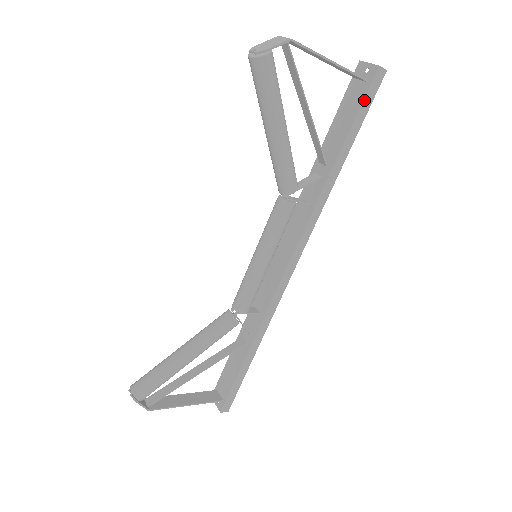
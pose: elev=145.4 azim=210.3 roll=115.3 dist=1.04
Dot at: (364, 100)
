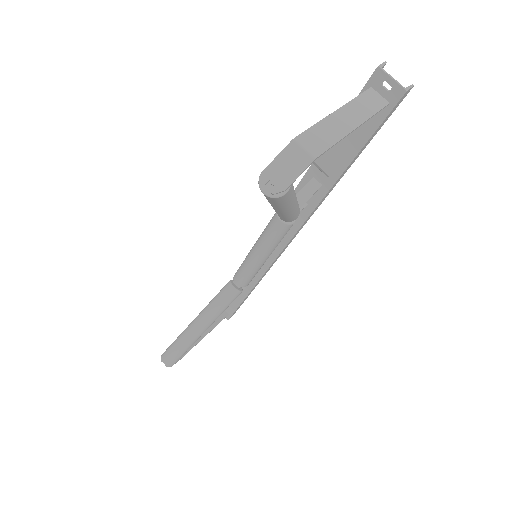
Dot at: (381, 124)
